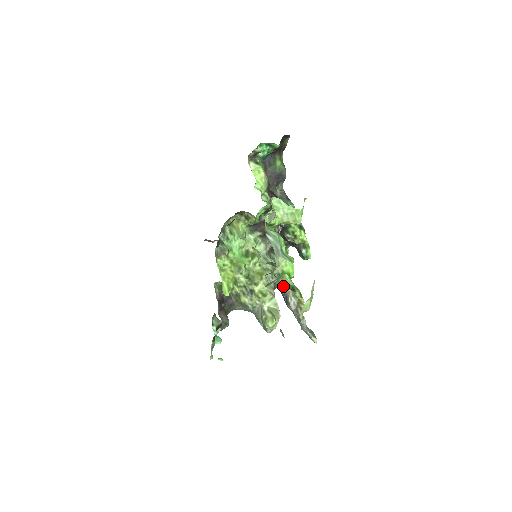
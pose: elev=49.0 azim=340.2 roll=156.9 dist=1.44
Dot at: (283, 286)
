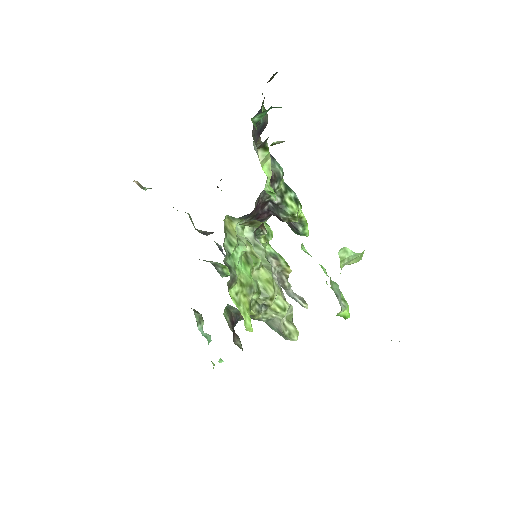
Dot at: occluded
